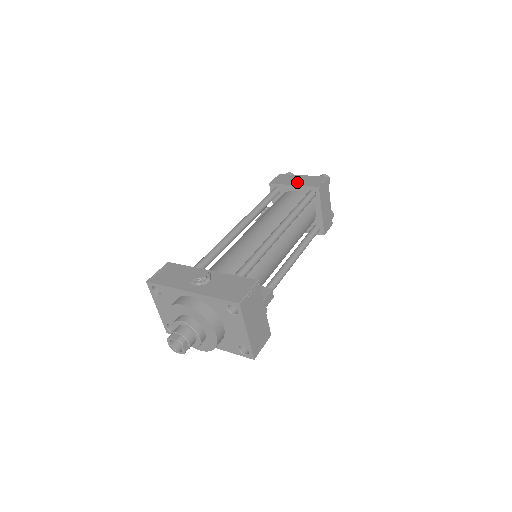
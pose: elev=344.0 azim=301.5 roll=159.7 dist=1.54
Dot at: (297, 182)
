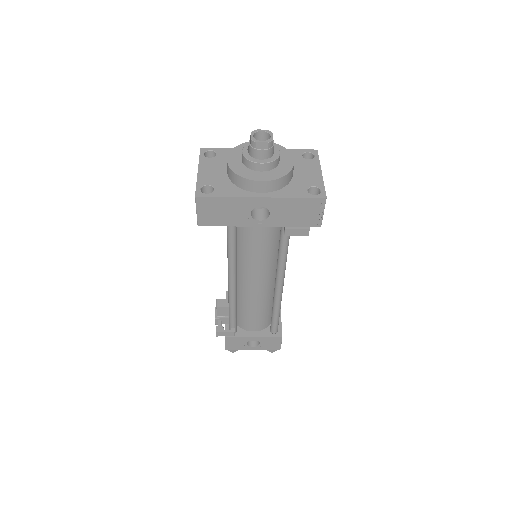
Dot at: occluded
